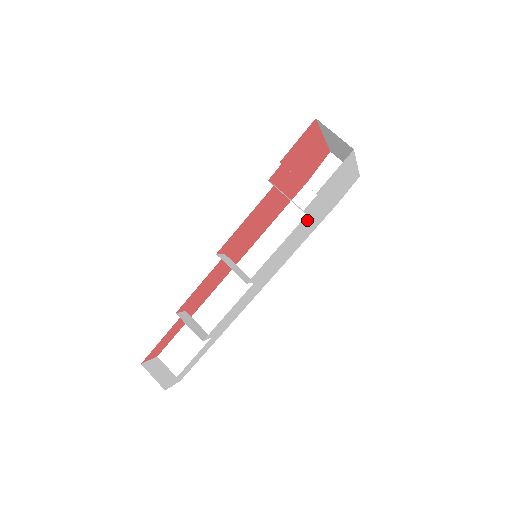
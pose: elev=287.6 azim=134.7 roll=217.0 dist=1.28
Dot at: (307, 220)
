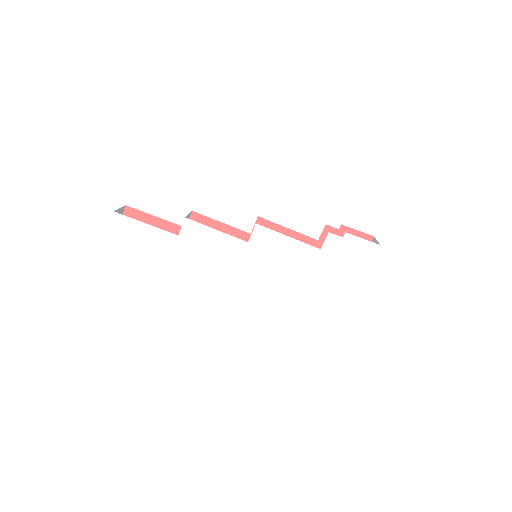
Dot at: (310, 262)
